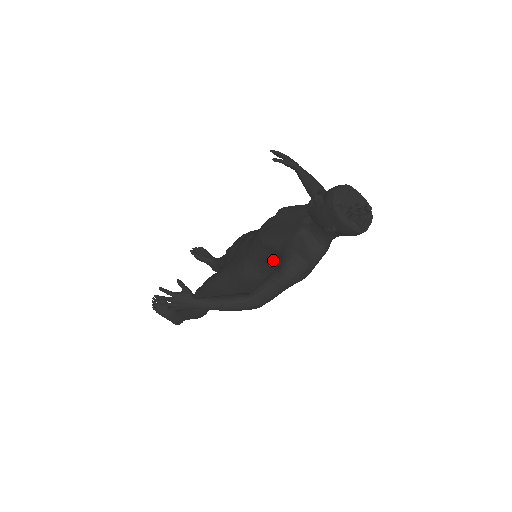
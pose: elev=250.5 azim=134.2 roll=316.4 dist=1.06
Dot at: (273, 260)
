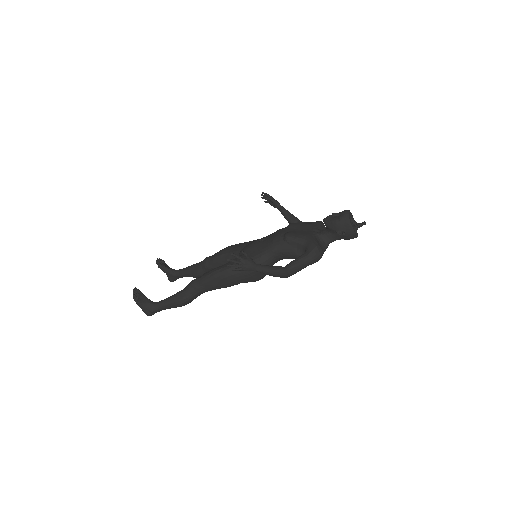
Dot at: (292, 251)
